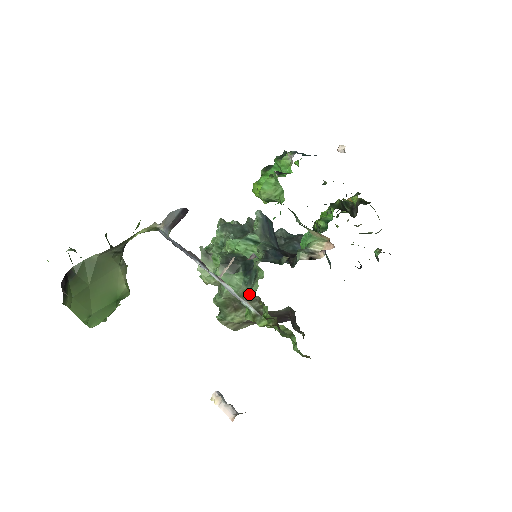
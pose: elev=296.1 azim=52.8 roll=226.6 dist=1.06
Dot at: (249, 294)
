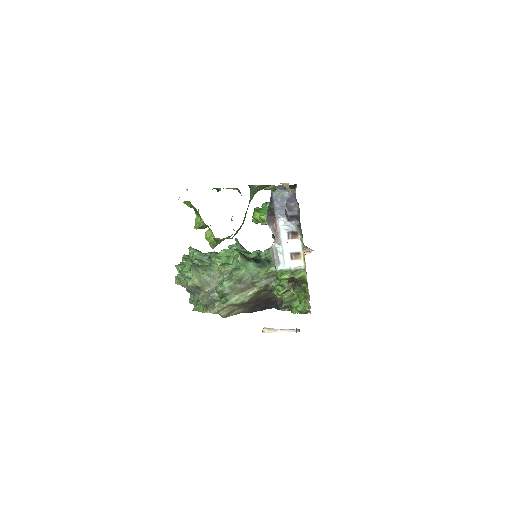
Dot at: (270, 270)
